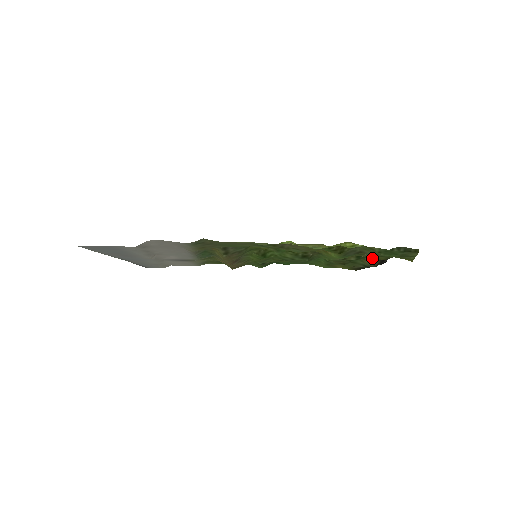
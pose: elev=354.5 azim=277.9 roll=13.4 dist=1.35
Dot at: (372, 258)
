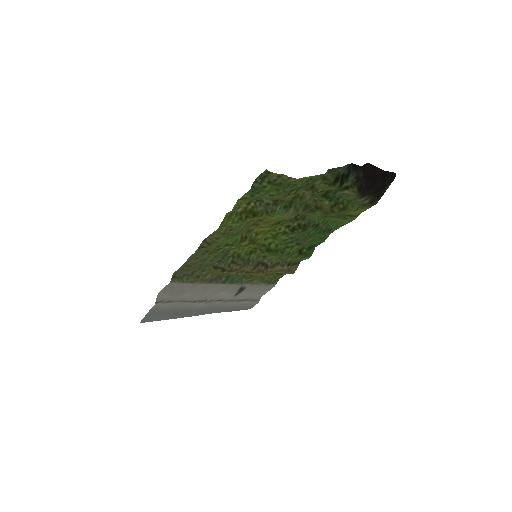
Dot at: (346, 188)
